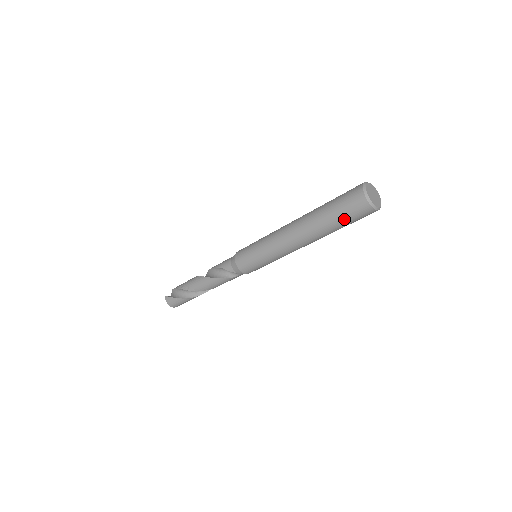
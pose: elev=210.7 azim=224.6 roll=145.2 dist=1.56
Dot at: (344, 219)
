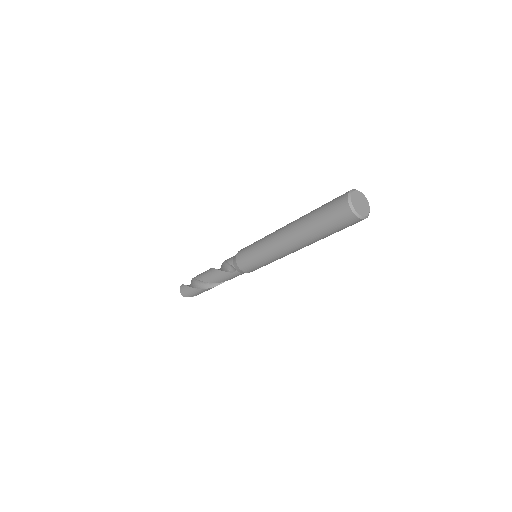
Dot at: (326, 220)
